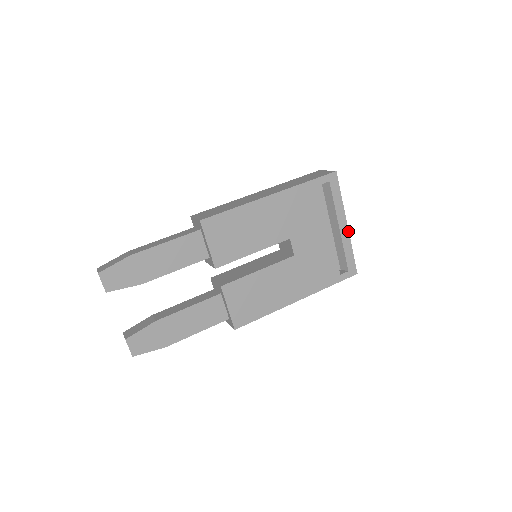
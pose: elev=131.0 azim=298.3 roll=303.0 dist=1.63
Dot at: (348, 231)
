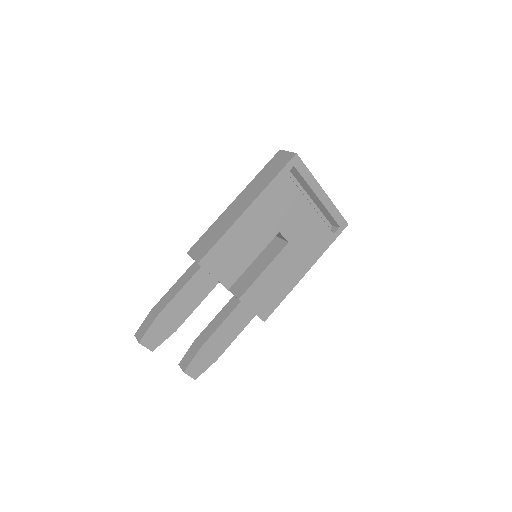
Dot at: (327, 196)
